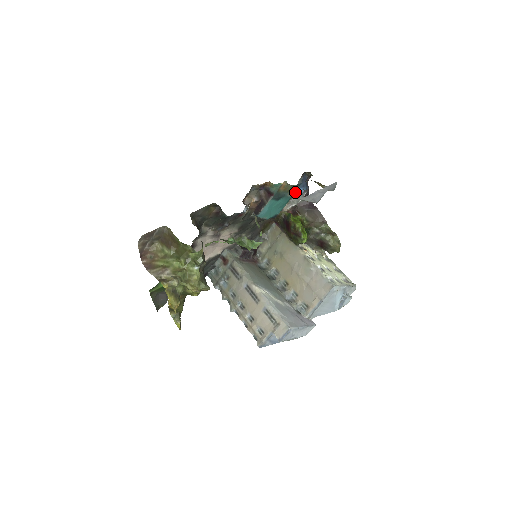
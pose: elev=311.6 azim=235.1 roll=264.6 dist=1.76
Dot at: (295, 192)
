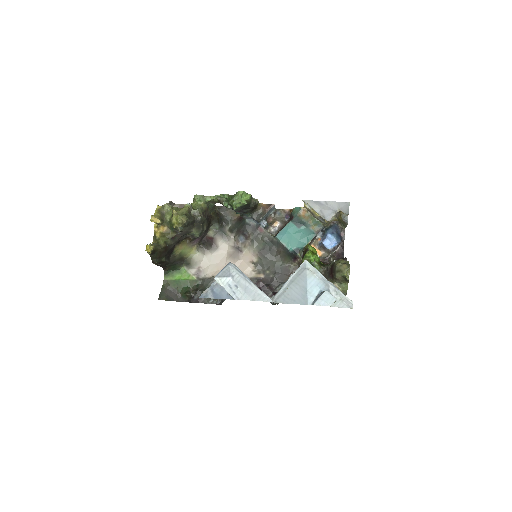
Dot at: (324, 238)
